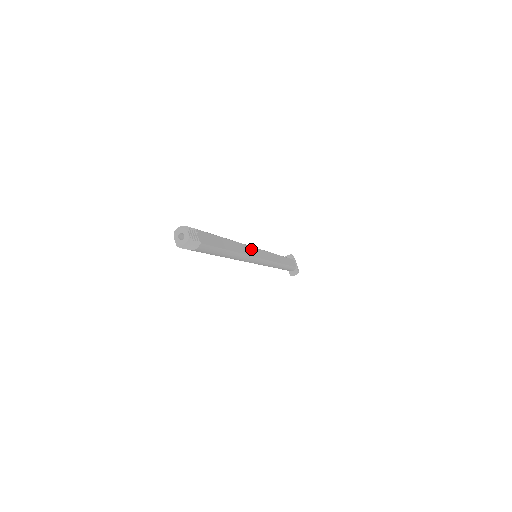
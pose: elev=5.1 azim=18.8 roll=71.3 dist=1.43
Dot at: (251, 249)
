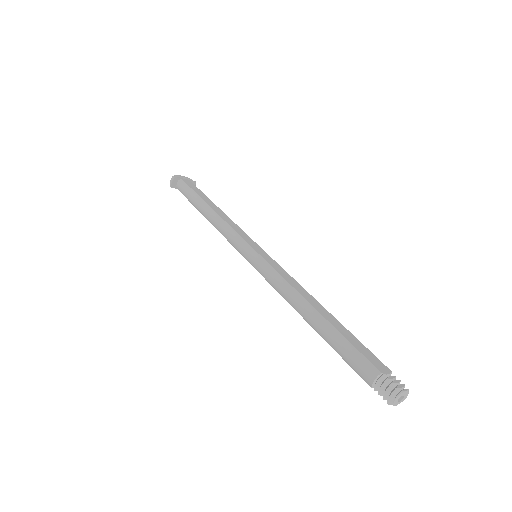
Dot at: (276, 268)
